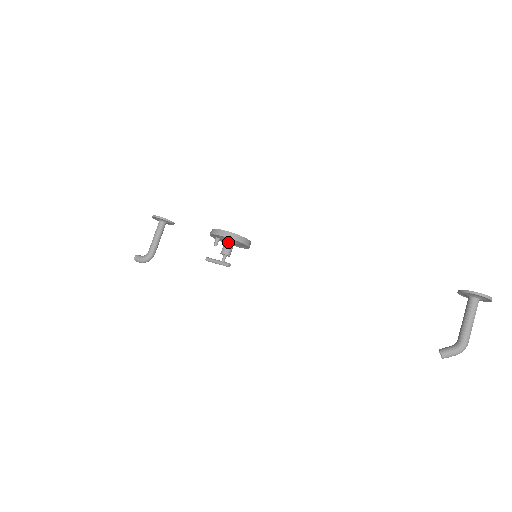
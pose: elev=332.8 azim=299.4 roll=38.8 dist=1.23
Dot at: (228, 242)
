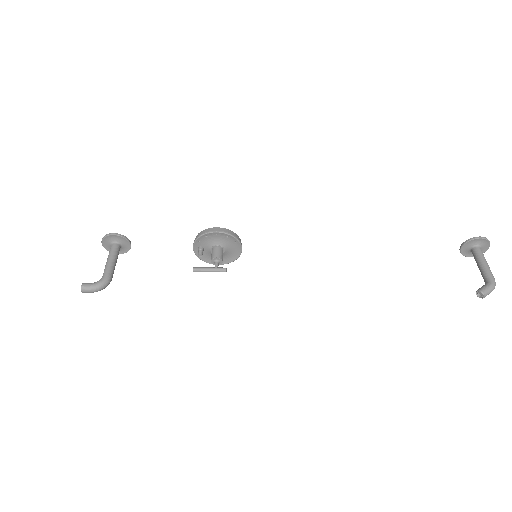
Dot at: (219, 247)
